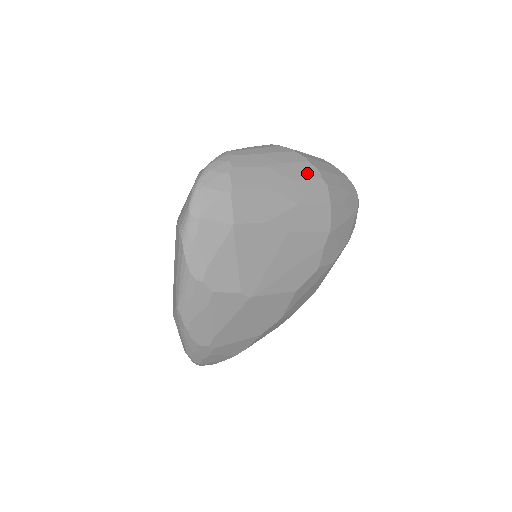
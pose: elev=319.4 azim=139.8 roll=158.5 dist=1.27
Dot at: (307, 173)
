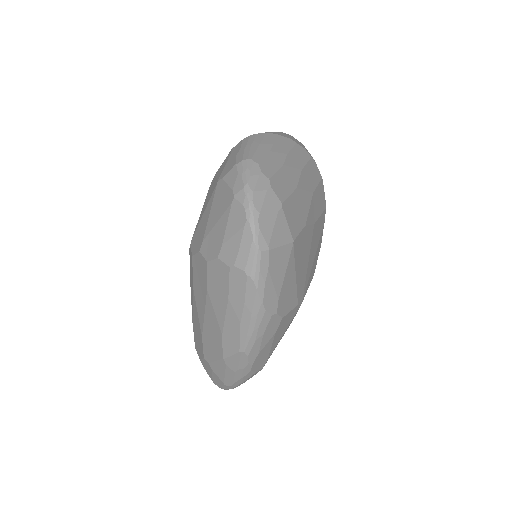
Dot at: (303, 156)
